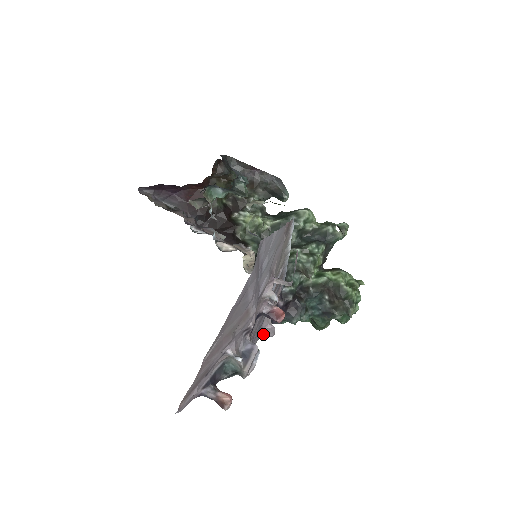
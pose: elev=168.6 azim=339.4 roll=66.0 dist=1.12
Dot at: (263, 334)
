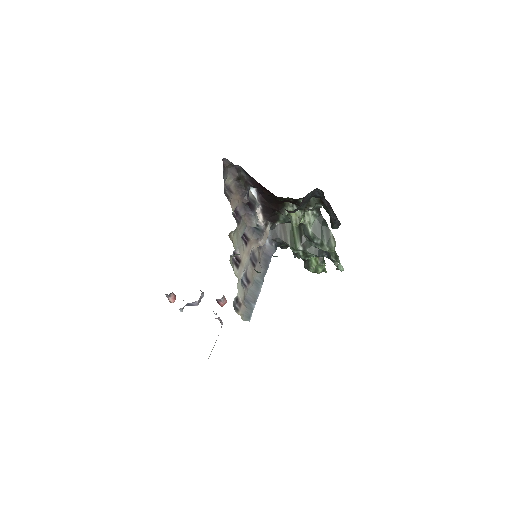
Dot at: occluded
